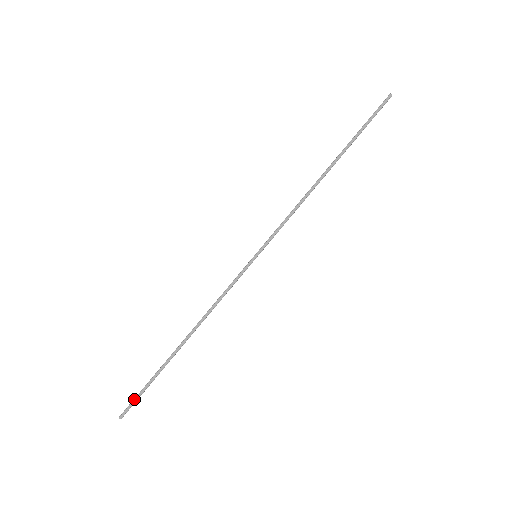
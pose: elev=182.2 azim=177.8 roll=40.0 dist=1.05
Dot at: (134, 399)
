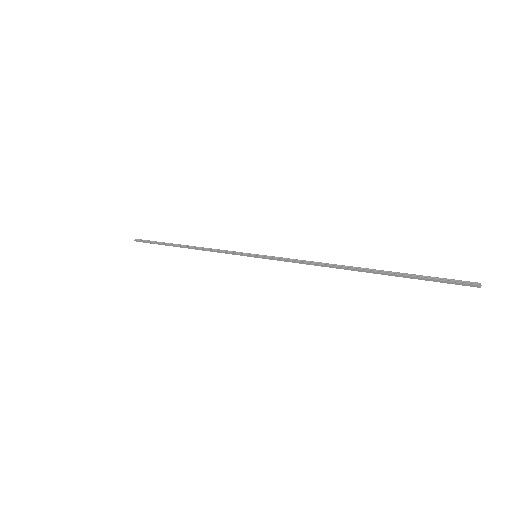
Dot at: (145, 241)
